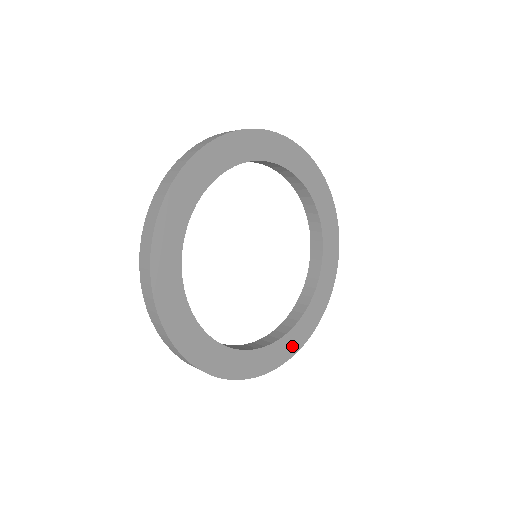
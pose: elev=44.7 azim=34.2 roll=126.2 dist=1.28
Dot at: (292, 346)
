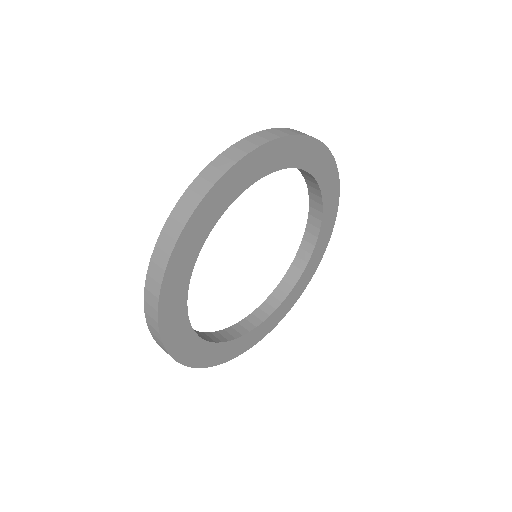
Dot at: (194, 356)
